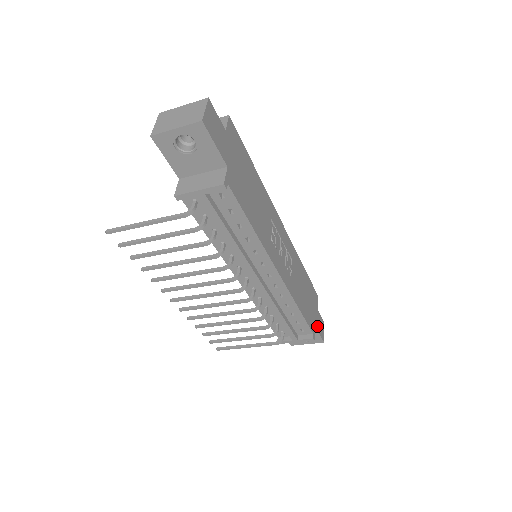
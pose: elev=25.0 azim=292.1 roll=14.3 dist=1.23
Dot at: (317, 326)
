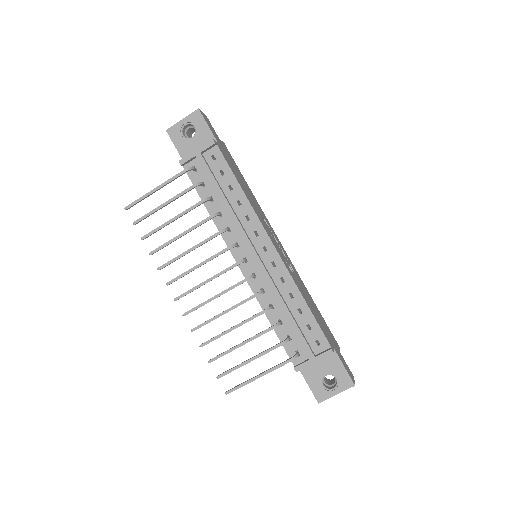
Dot at: (339, 357)
